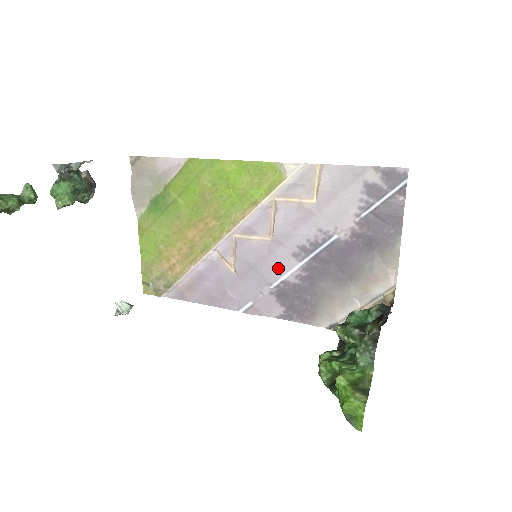
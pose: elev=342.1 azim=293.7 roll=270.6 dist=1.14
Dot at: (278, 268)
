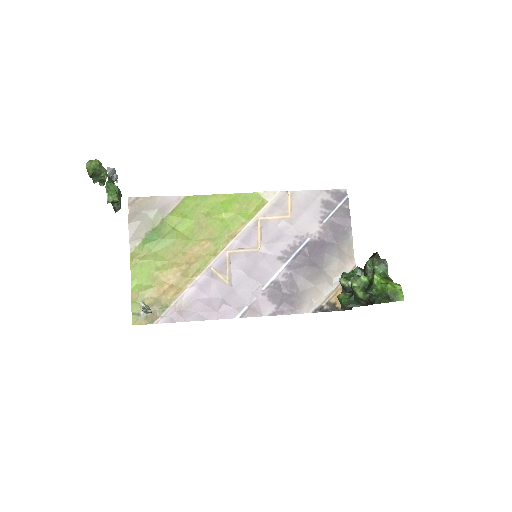
Dot at: (268, 271)
